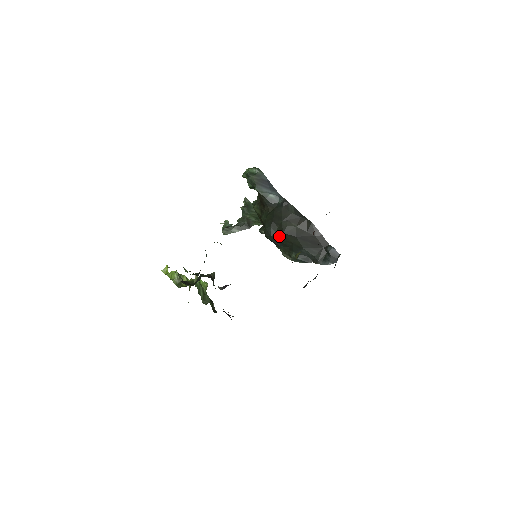
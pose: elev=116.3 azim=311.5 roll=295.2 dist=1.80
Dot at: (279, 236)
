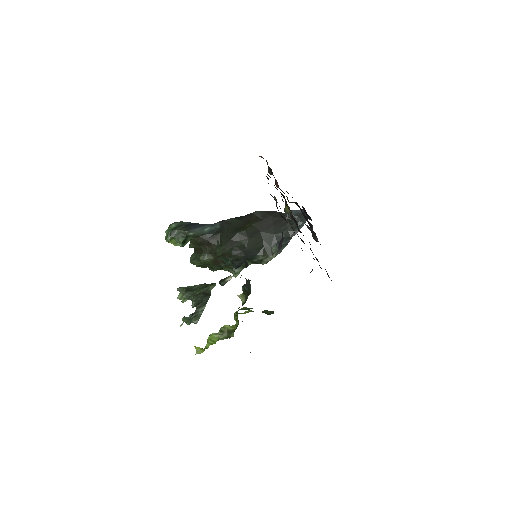
Dot at: (248, 245)
